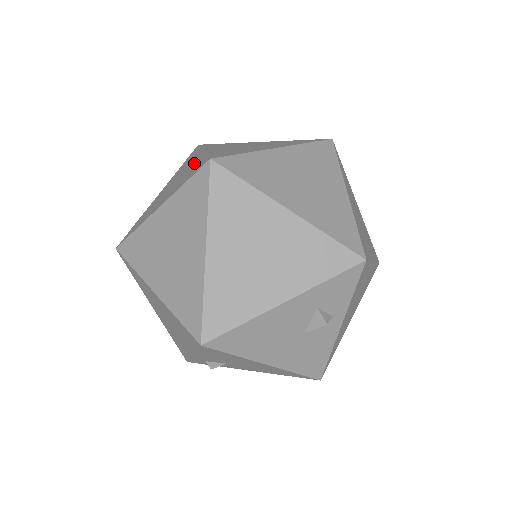
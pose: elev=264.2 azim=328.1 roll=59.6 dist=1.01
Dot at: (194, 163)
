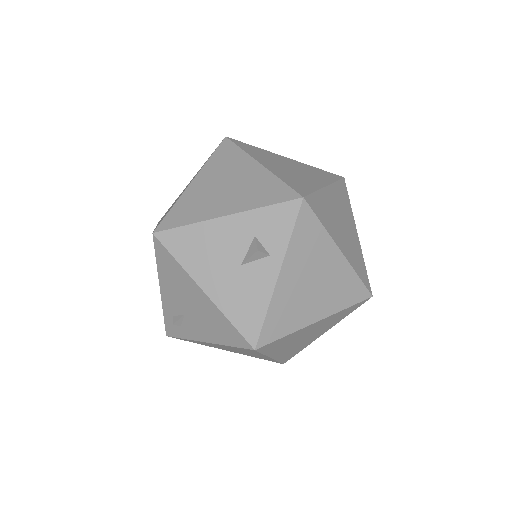
Dot at: occluded
